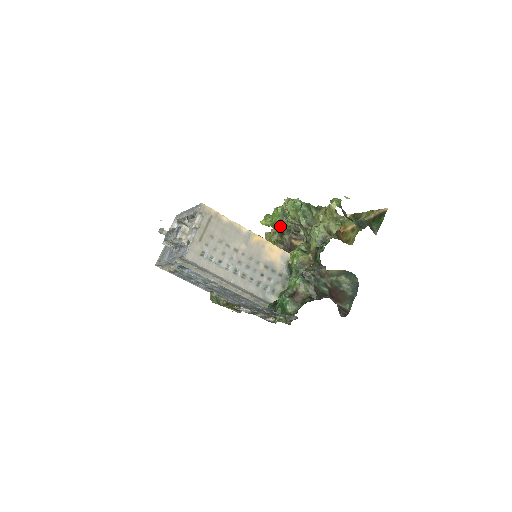
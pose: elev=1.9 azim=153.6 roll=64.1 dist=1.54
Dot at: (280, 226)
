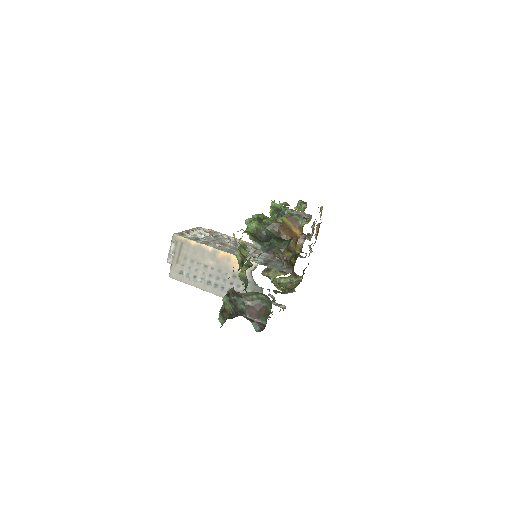
Dot at: occluded
